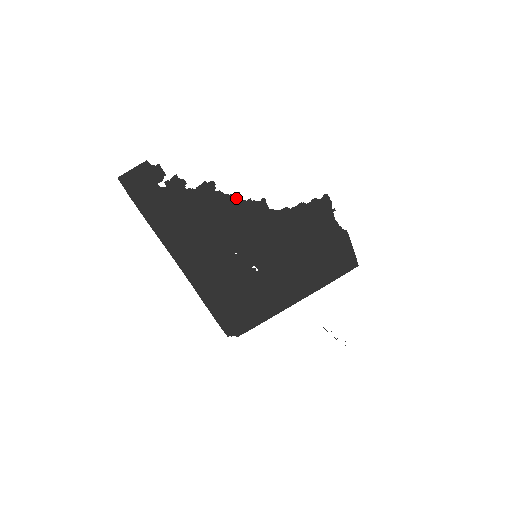
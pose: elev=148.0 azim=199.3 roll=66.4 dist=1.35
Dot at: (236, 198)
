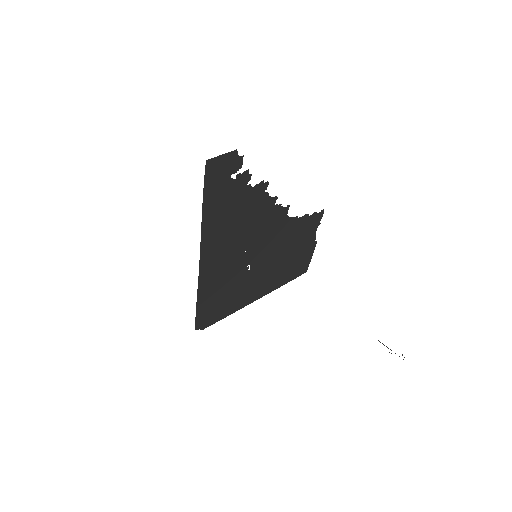
Dot at: (273, 201)
